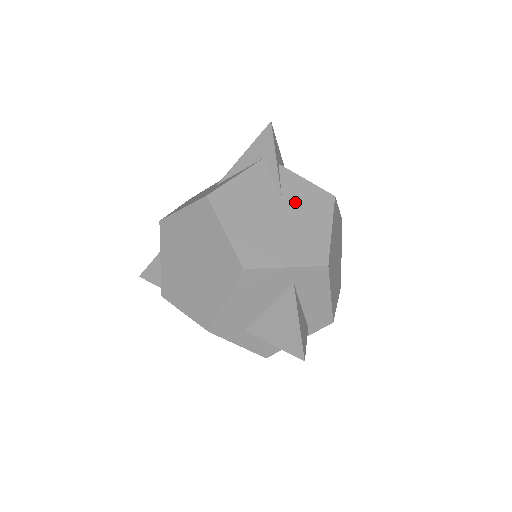
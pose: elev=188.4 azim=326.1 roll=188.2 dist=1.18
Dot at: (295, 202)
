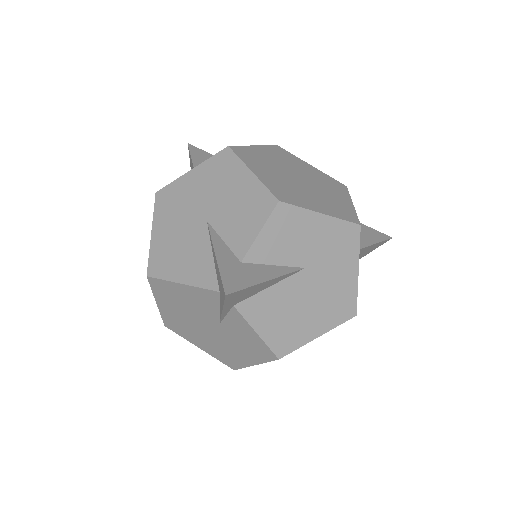
Dot at: (231, 334)
